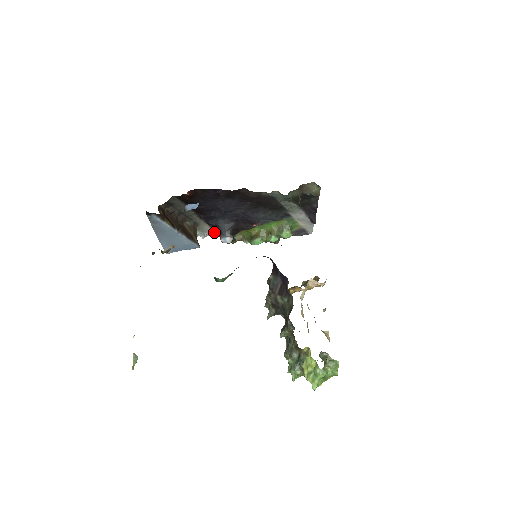
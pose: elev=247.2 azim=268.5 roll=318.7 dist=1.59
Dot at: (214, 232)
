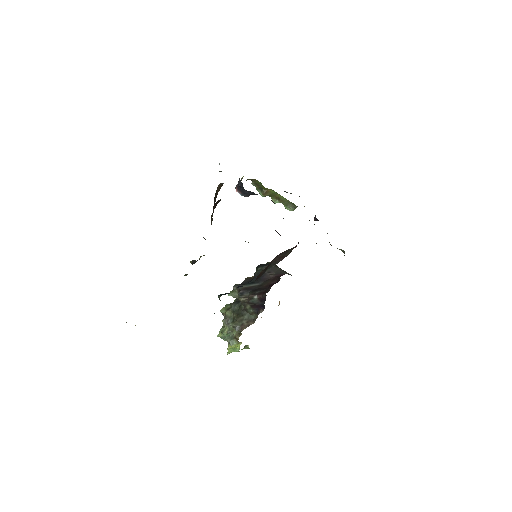
Dot at: occluded
